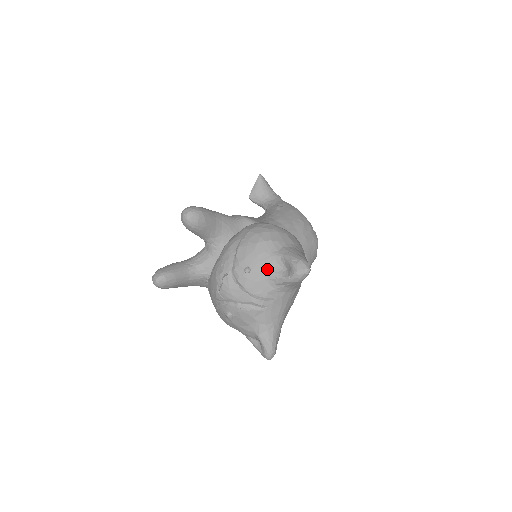
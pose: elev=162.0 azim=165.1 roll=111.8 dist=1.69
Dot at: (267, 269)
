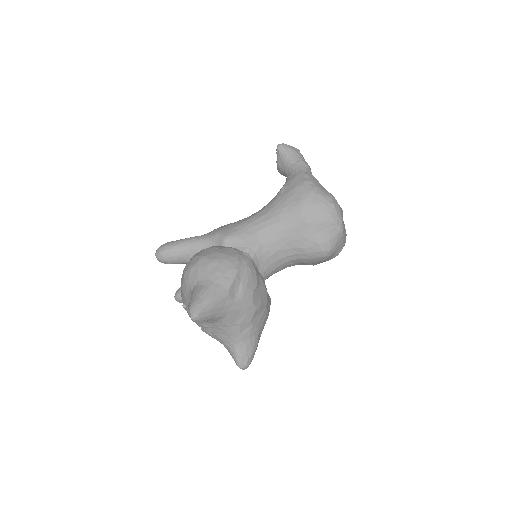
Dot at: occluded
